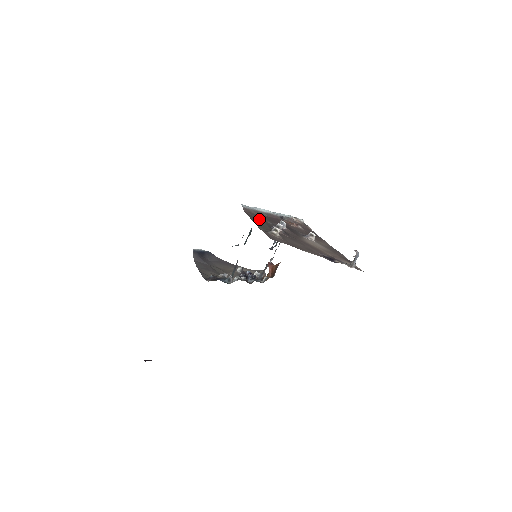
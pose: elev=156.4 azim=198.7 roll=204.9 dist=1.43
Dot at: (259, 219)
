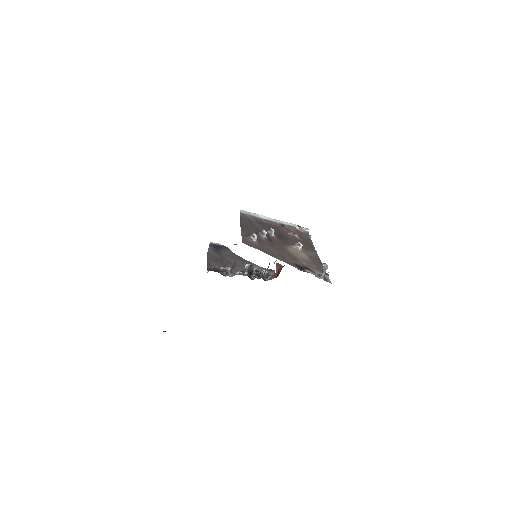
Dot at: (251, 224)
